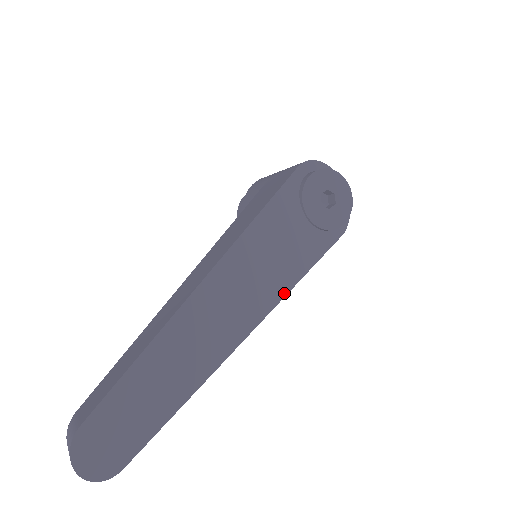
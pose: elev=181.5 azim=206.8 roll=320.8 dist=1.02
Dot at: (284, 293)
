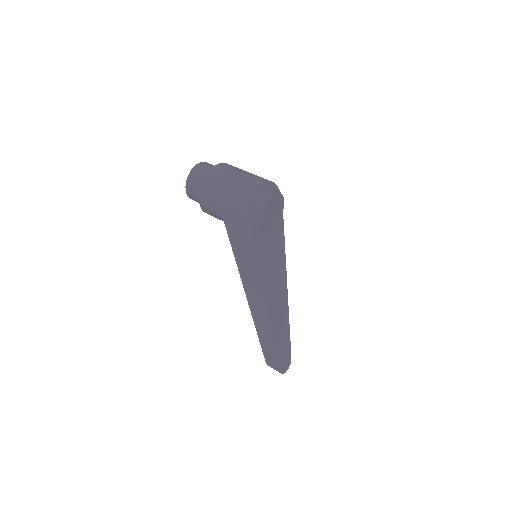
Dot at: (285, 264)
